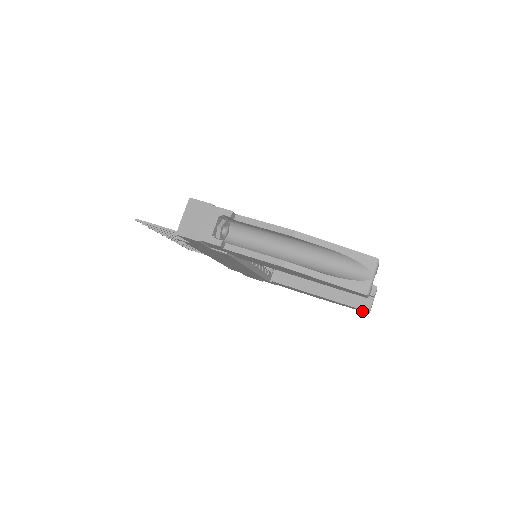
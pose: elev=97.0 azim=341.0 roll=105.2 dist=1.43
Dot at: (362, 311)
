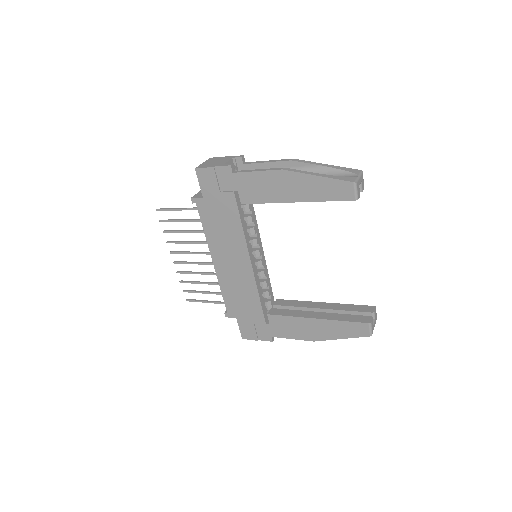
Dot at: (364, 335)
